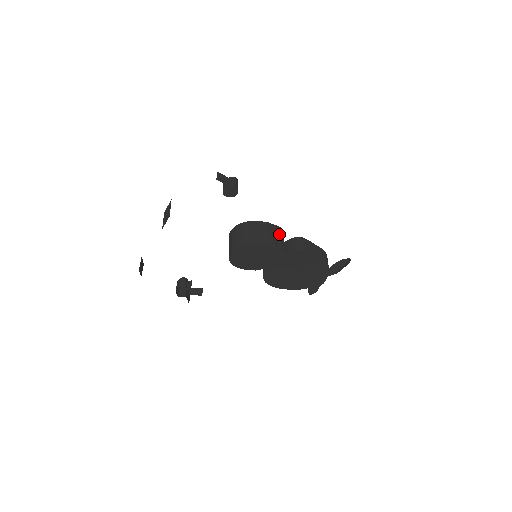
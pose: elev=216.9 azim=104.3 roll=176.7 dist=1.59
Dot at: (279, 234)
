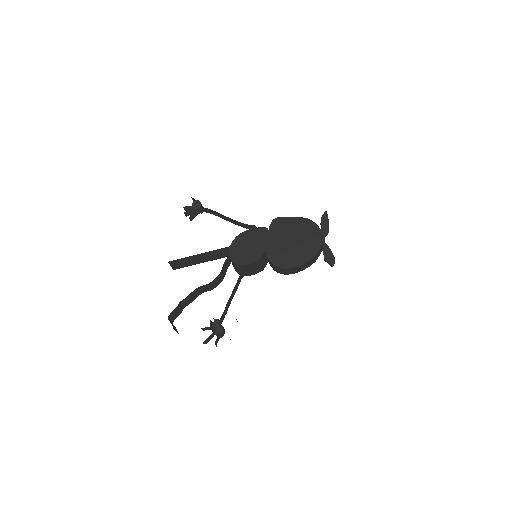
Dot at: occluded
